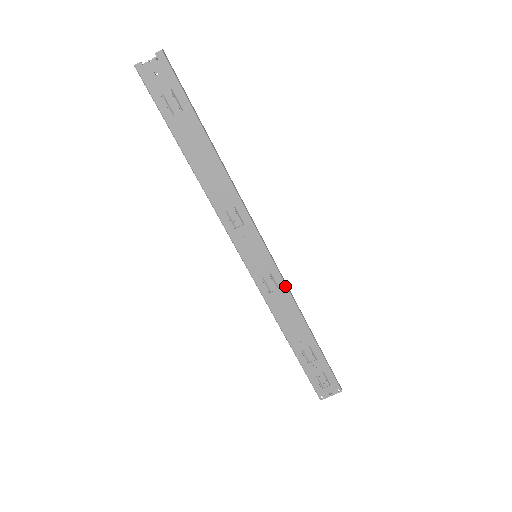
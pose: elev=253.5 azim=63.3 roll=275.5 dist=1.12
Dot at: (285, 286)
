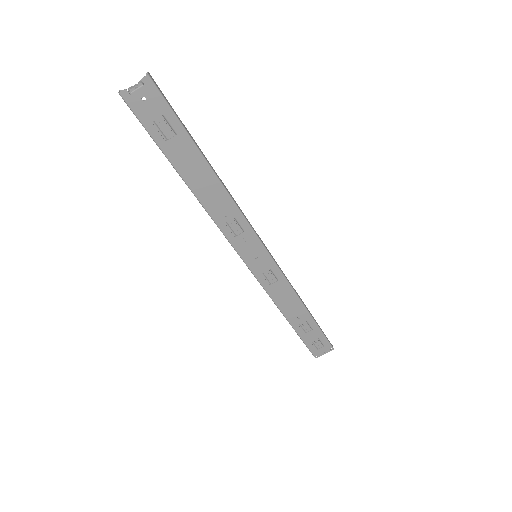
Dot at: (284, 278)
